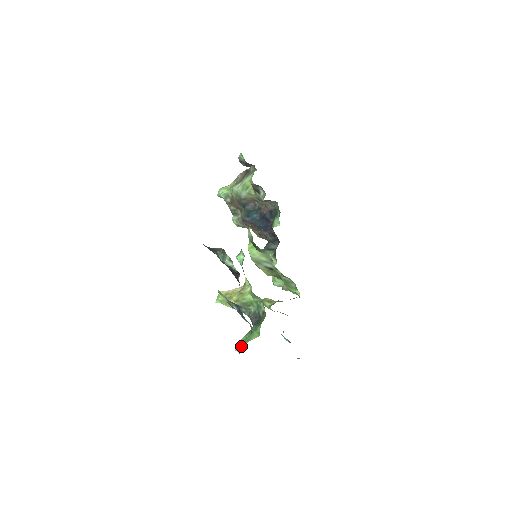
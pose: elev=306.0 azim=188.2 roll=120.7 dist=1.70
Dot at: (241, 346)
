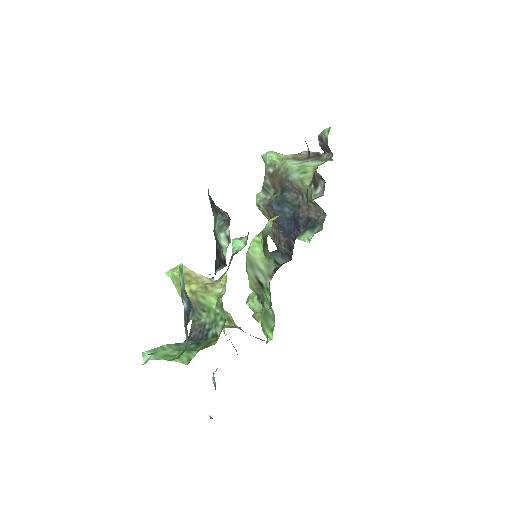
Dot at: (153, 356)
